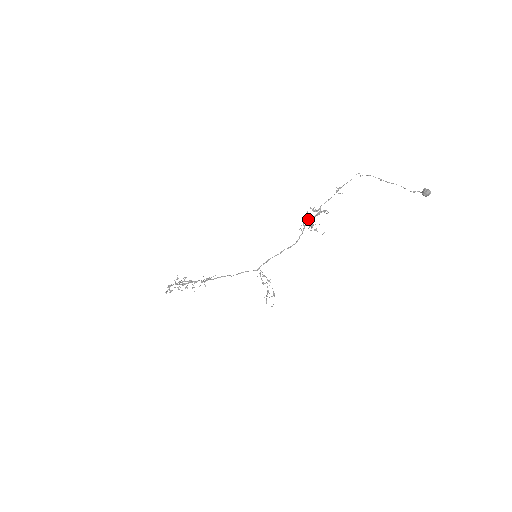
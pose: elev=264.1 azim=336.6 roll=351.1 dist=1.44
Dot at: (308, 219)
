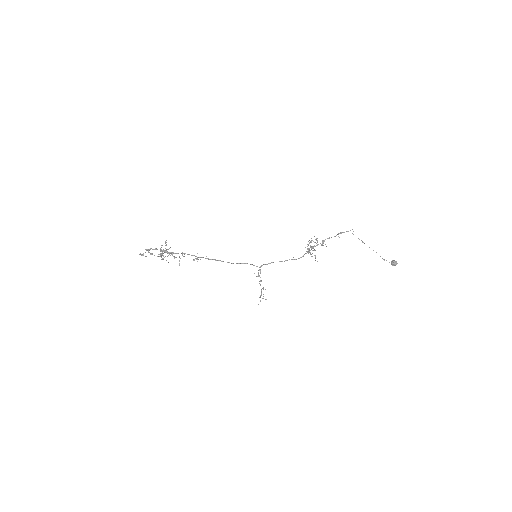
Dot at: occluded
